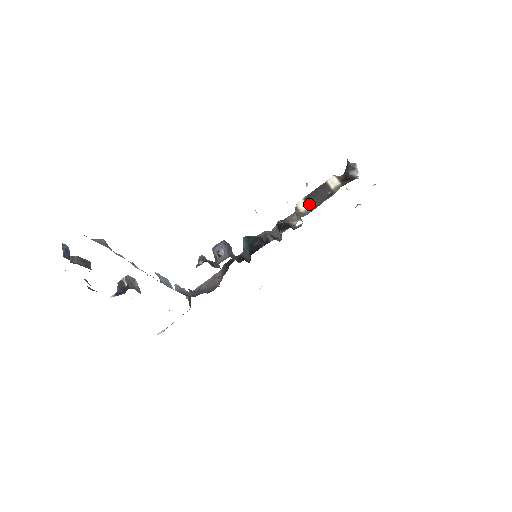
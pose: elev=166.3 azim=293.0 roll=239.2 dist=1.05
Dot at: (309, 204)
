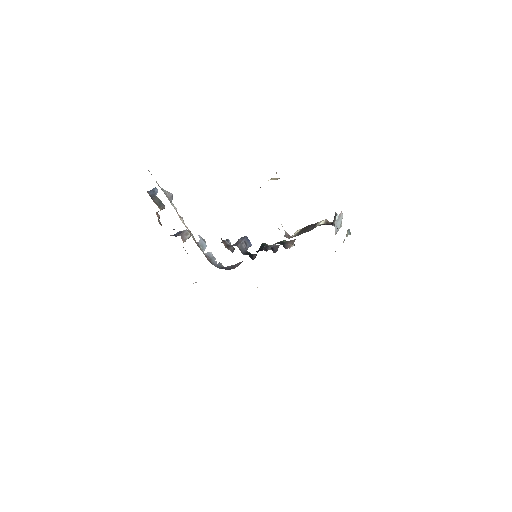
Dot at: (298, 232)
